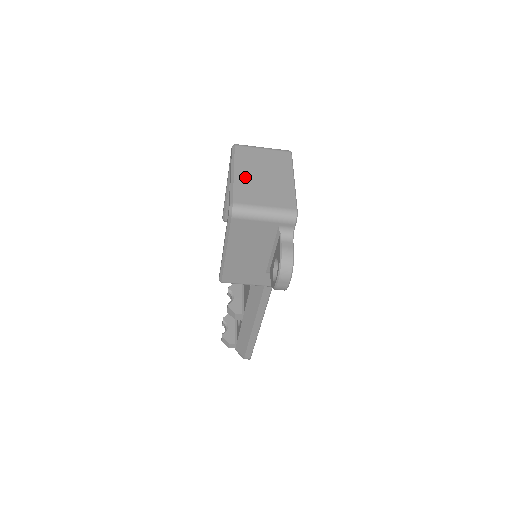
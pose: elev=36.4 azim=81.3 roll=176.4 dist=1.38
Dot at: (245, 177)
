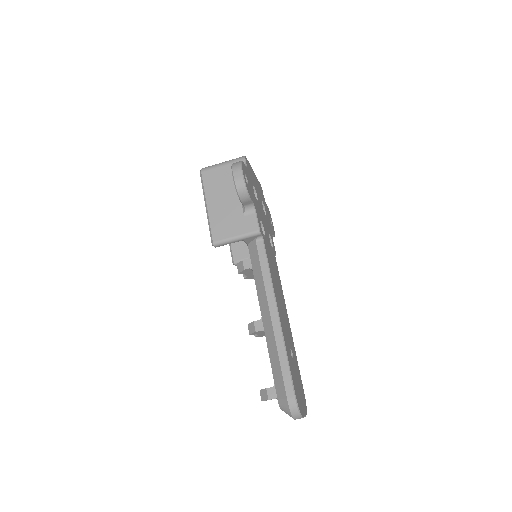
Dot at: occluded
